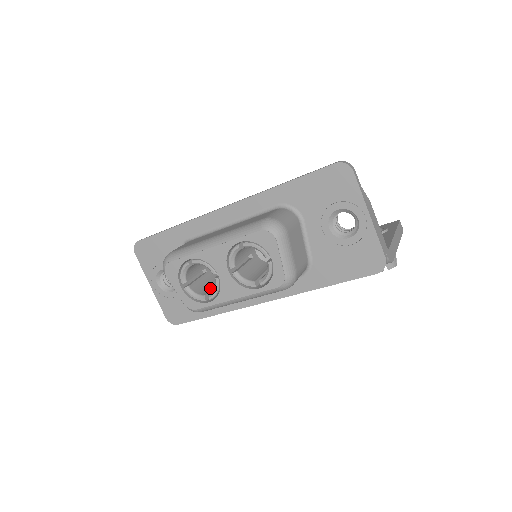
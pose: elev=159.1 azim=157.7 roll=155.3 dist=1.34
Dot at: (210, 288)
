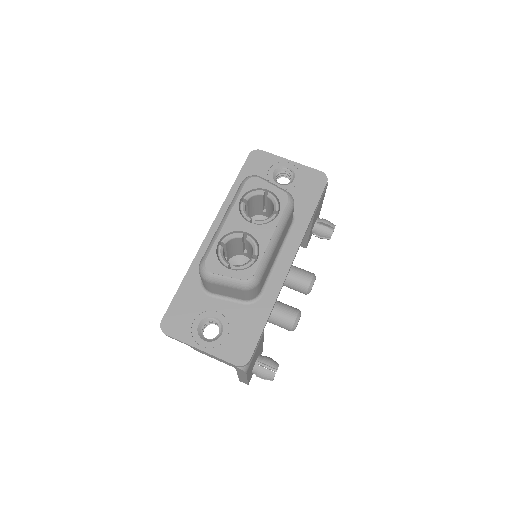
Dot at: occluded
